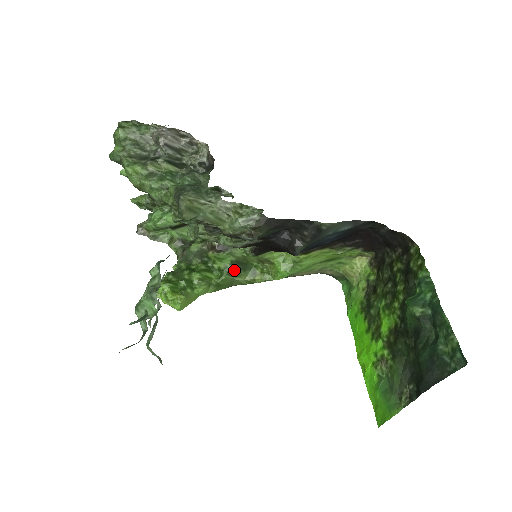
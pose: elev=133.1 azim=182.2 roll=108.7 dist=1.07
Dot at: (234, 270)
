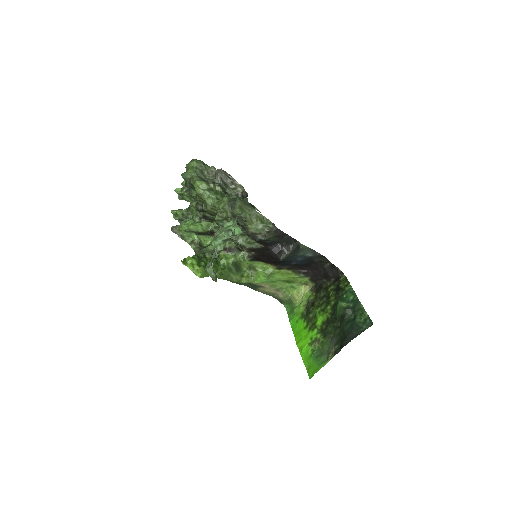
Dot at: (232, 268)
